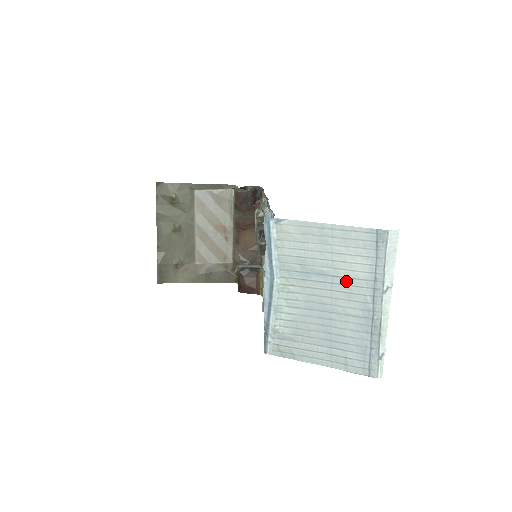
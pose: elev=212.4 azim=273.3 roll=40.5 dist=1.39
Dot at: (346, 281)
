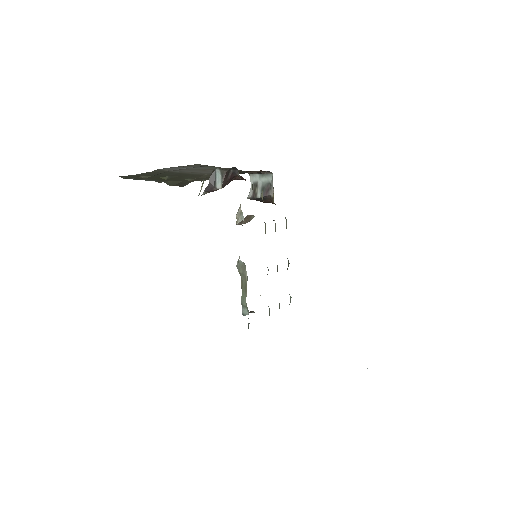
Dot at: occluded
